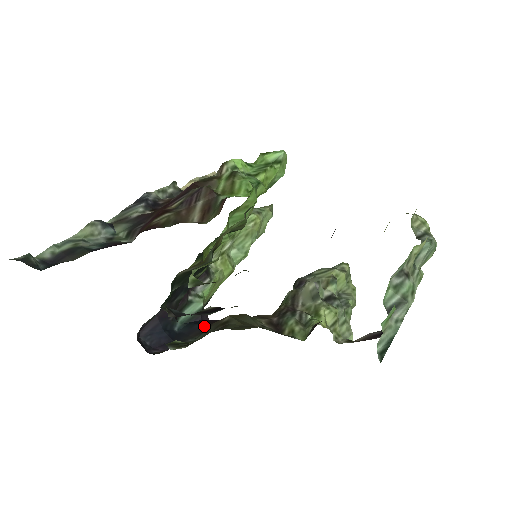
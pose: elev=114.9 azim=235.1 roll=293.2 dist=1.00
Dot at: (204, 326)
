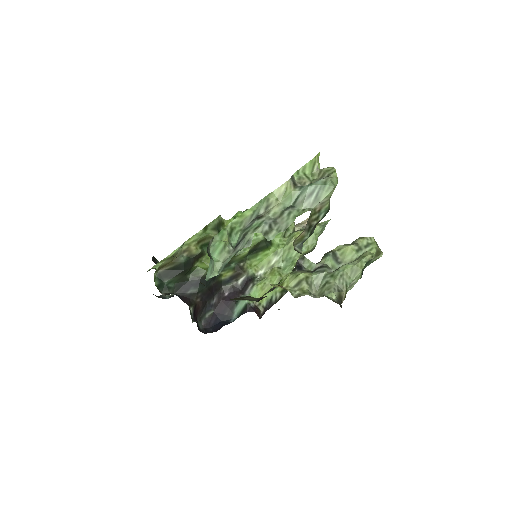
Dot at: occluded
